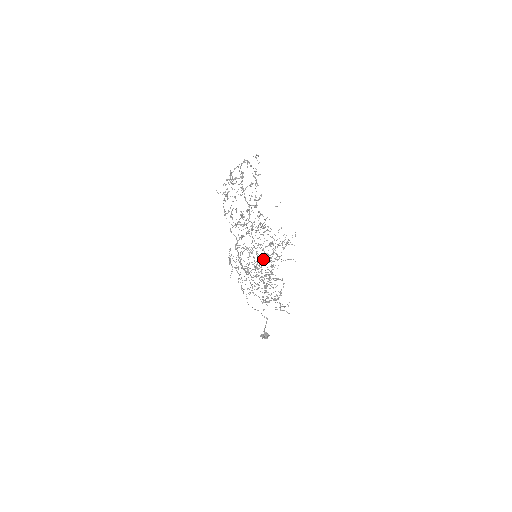
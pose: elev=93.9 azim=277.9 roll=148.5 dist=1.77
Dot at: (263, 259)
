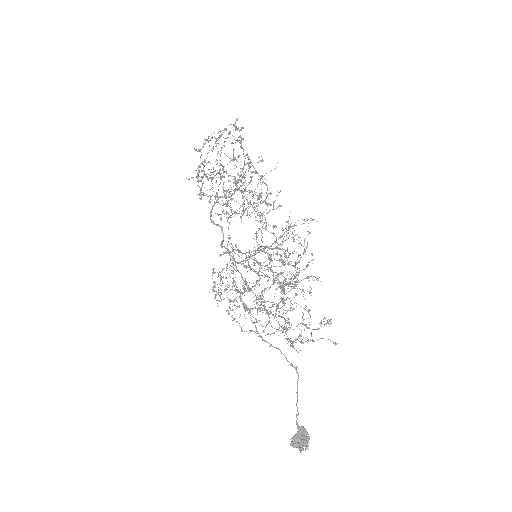
Dot at: (269, 210)
